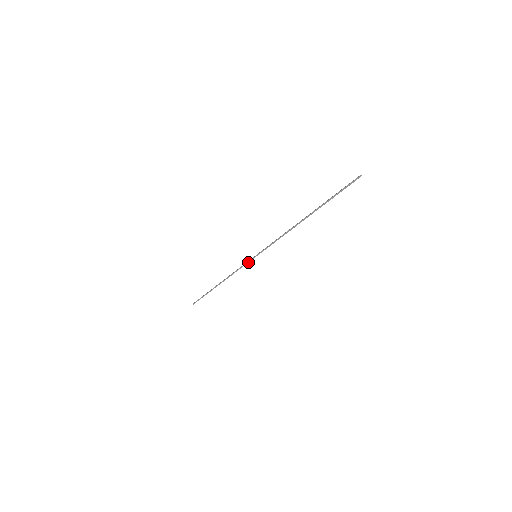
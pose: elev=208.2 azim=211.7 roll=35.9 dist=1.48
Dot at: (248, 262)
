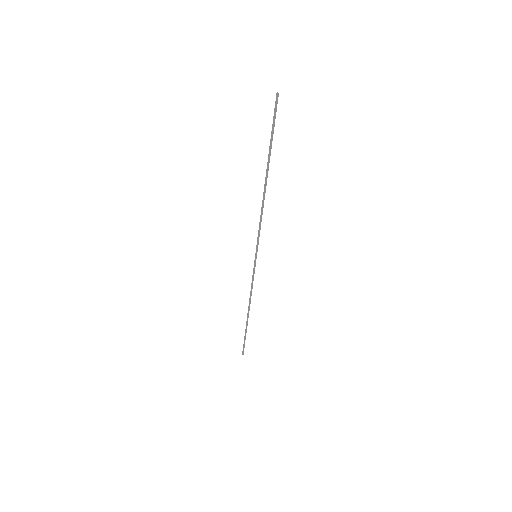
Dot at: (254, 268)
